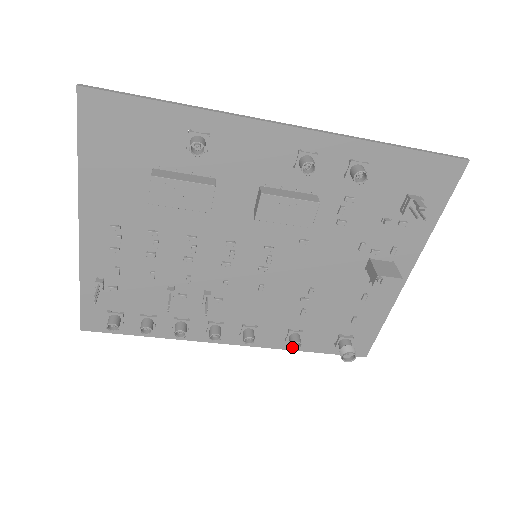
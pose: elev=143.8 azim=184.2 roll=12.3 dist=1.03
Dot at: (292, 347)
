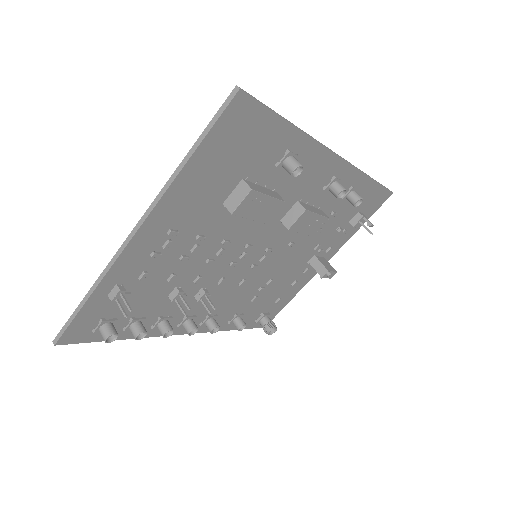
Dot at: (239, 329)
